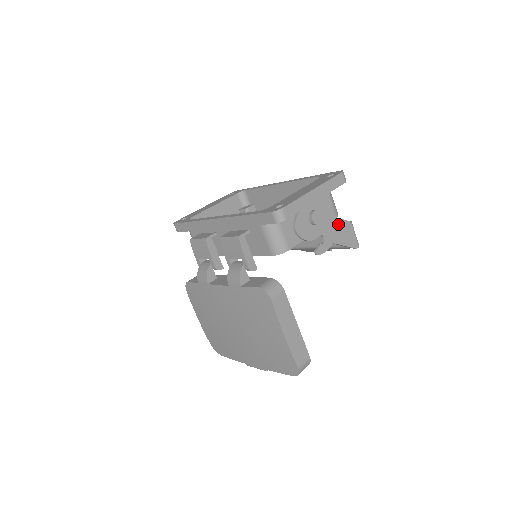
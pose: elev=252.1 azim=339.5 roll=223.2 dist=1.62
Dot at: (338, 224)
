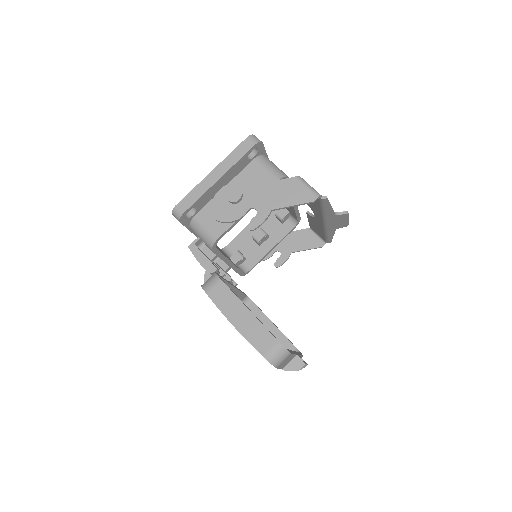
Dot at: (274, 188)
